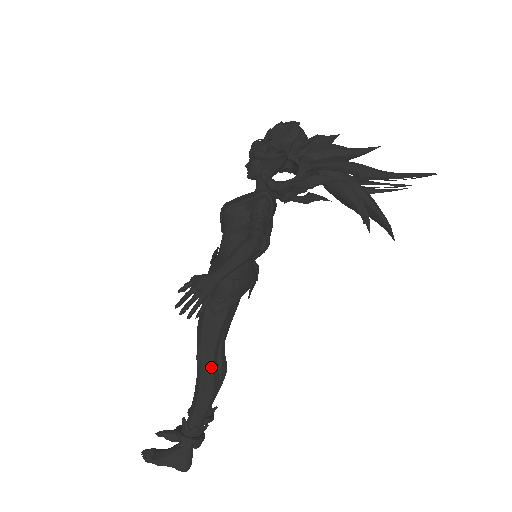
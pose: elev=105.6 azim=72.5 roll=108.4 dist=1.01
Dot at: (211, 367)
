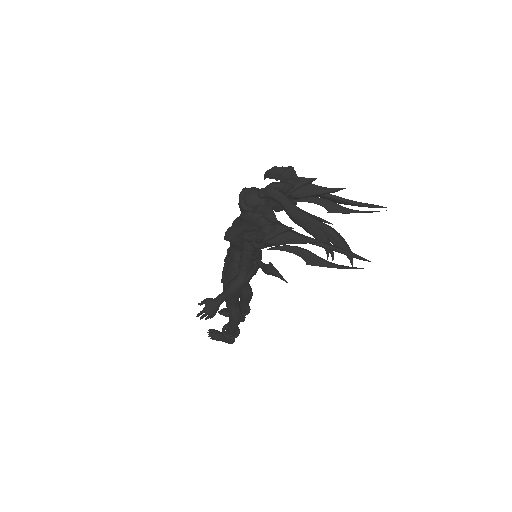
Dot at: (234, 312)
